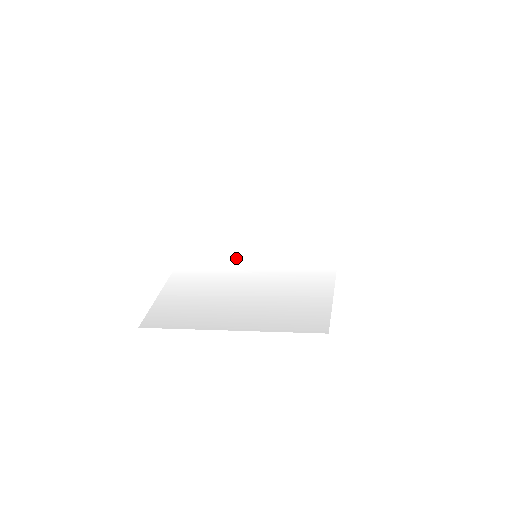
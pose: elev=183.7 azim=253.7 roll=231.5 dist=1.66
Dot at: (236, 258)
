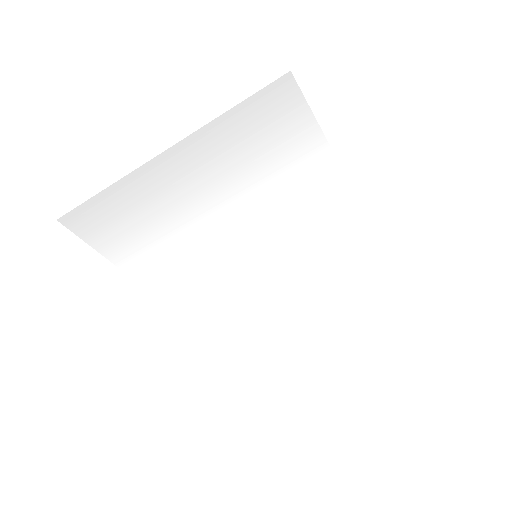
Dot at: (230, 265)
